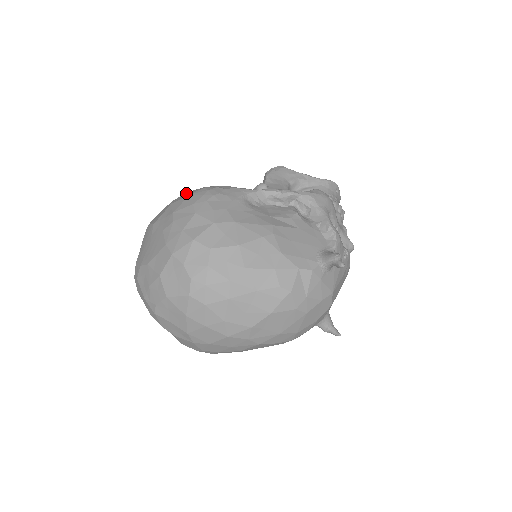
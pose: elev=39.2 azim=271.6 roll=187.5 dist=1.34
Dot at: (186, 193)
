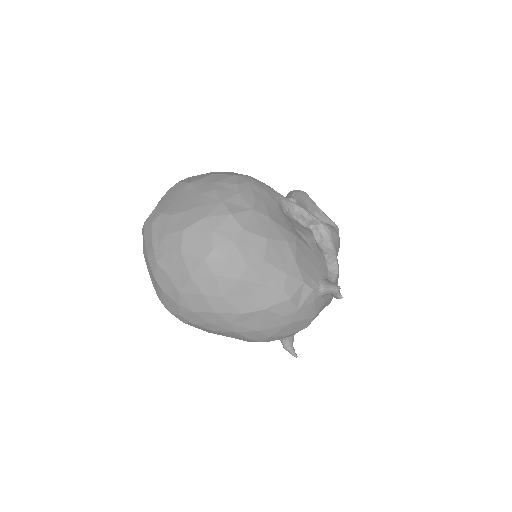
Dot at: (228, 172)
